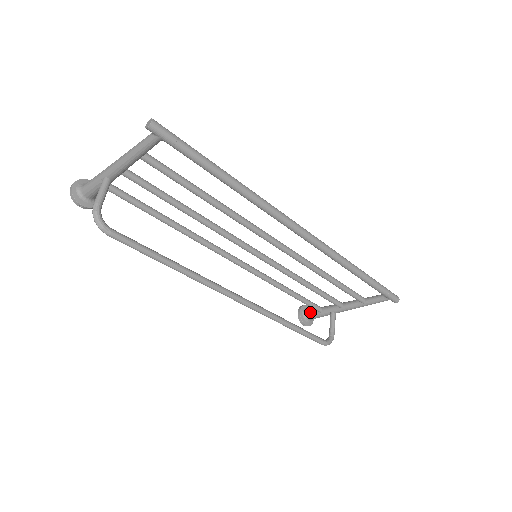
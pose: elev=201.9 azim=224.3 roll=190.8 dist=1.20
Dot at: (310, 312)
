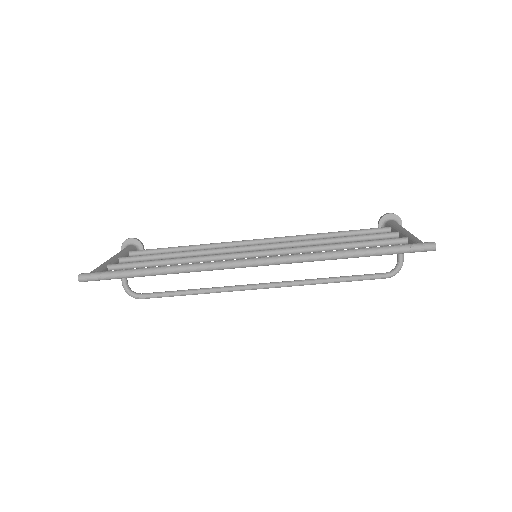
Dot at: occluded
